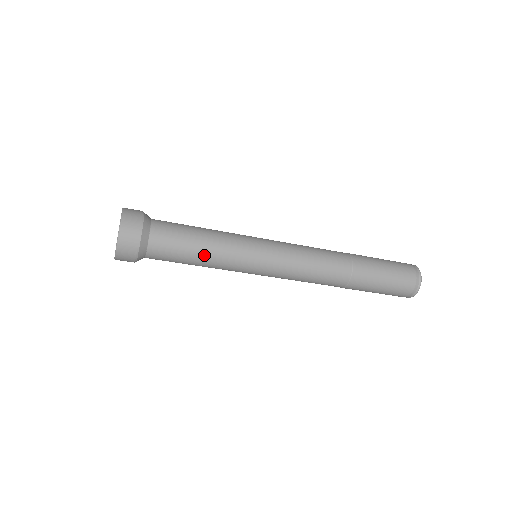
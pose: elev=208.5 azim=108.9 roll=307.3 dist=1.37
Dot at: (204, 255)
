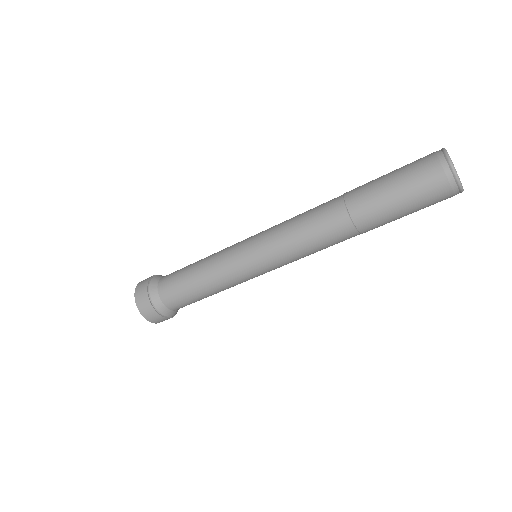
Dot at: (198, 270)
